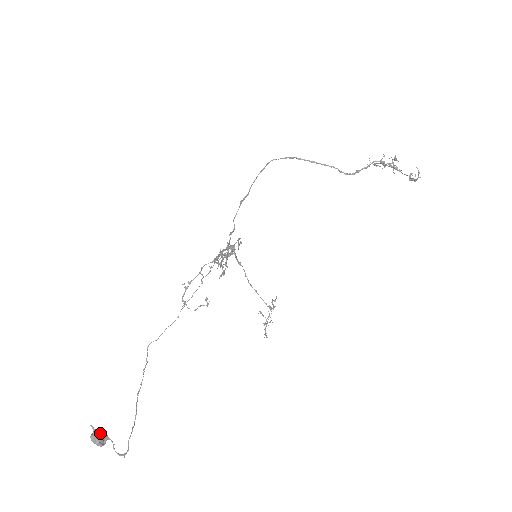
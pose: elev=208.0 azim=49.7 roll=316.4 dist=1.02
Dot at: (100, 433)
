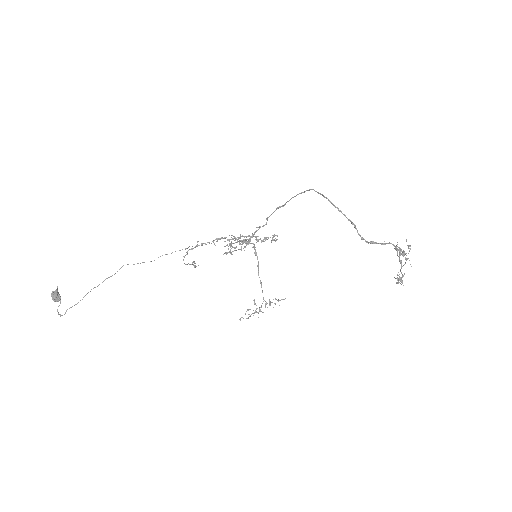
Dot at: (56, 294)
